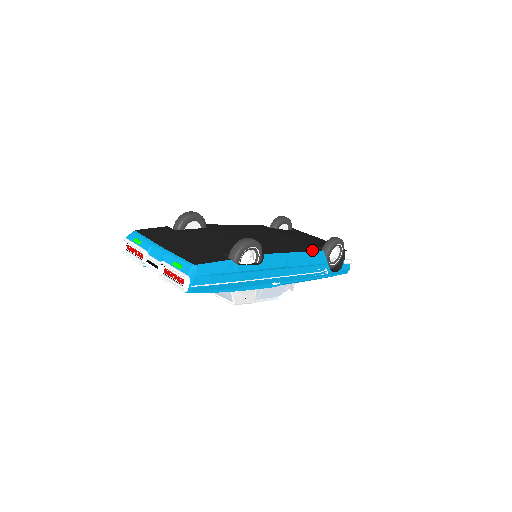
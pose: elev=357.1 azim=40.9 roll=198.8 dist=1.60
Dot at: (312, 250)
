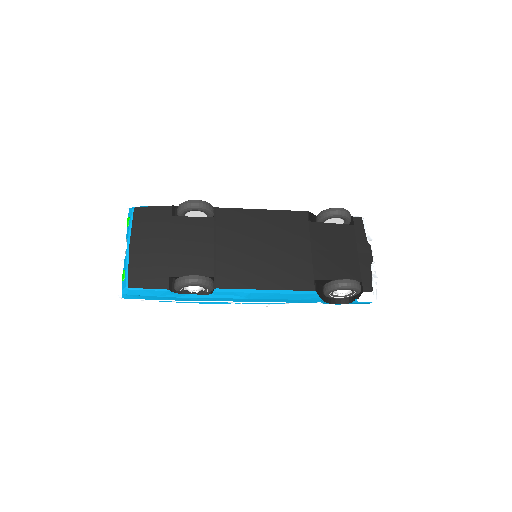
Dot at: (298, 288)
